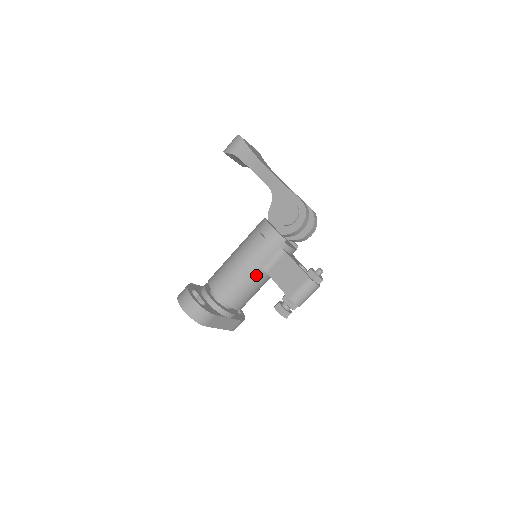
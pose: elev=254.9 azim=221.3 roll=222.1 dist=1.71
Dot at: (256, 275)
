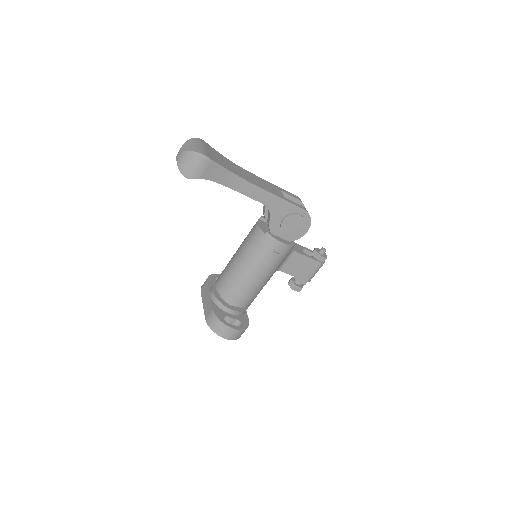
Dot at: occluded
